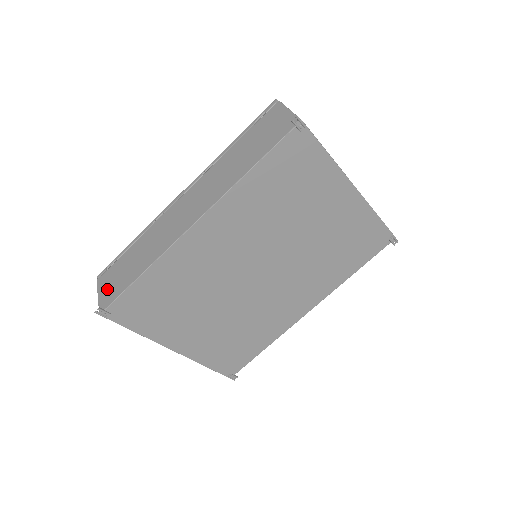
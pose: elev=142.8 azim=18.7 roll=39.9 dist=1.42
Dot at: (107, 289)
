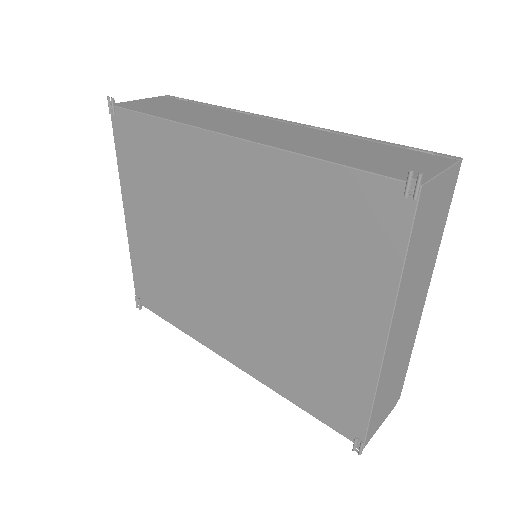
Dot at: (145, 102)
